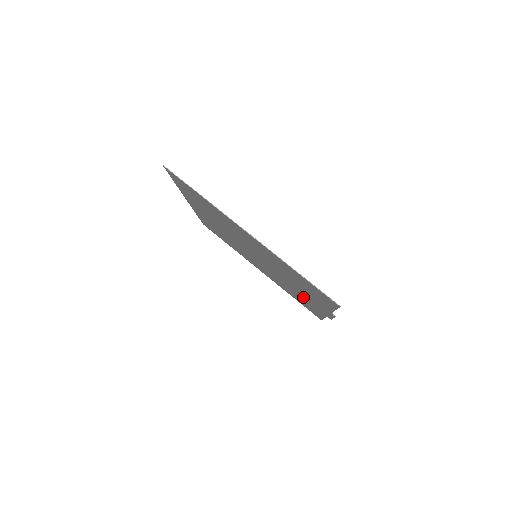
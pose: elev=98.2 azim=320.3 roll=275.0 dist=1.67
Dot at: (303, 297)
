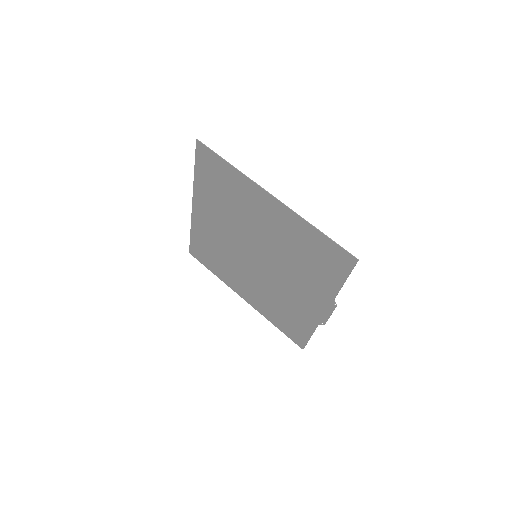
Dot at: (297, 303)
